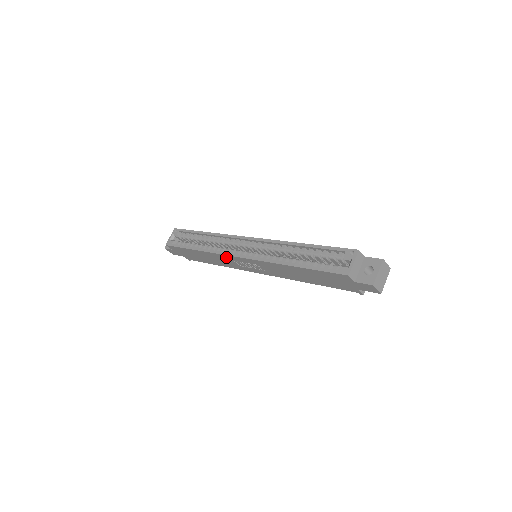
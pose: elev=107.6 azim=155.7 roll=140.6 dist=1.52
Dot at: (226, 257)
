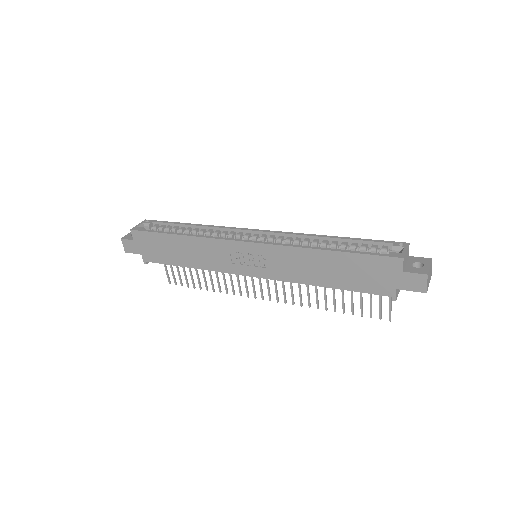
Dot at: (223, 245)
